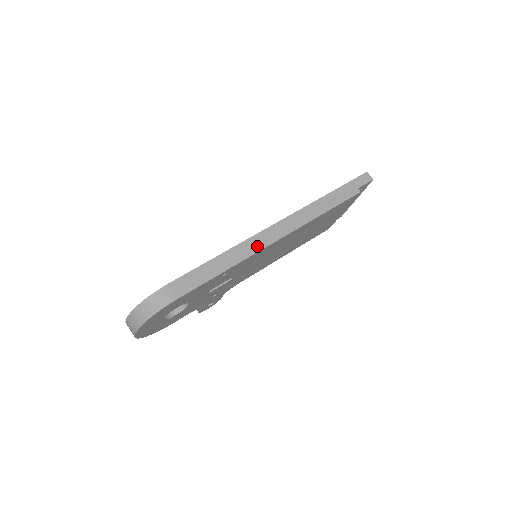
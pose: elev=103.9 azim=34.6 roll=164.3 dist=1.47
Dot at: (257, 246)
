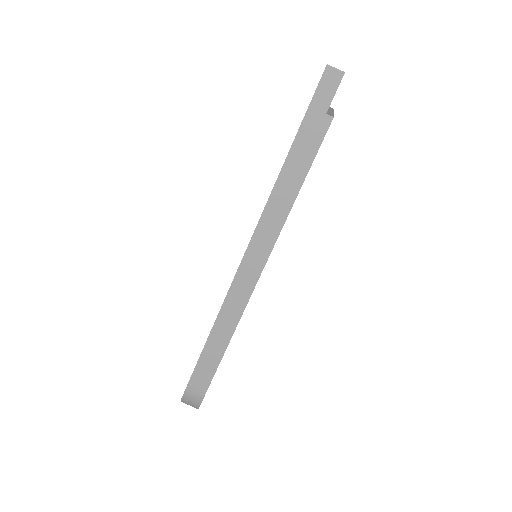
Dot at: (241, 299)
